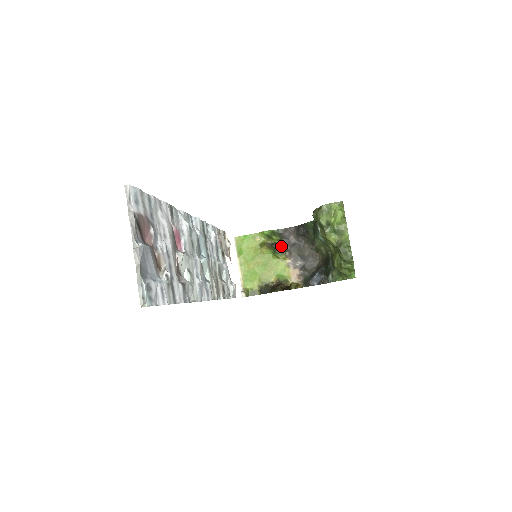
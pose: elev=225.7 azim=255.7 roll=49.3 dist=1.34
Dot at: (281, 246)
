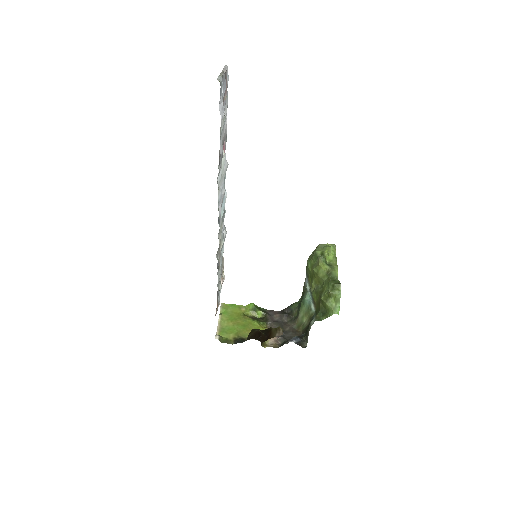
Dot at: (264, 319)
